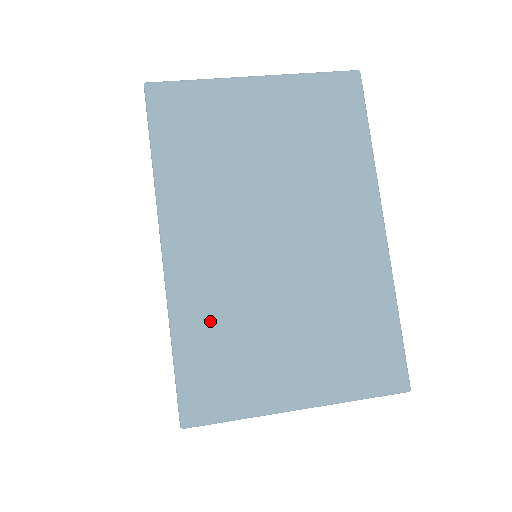
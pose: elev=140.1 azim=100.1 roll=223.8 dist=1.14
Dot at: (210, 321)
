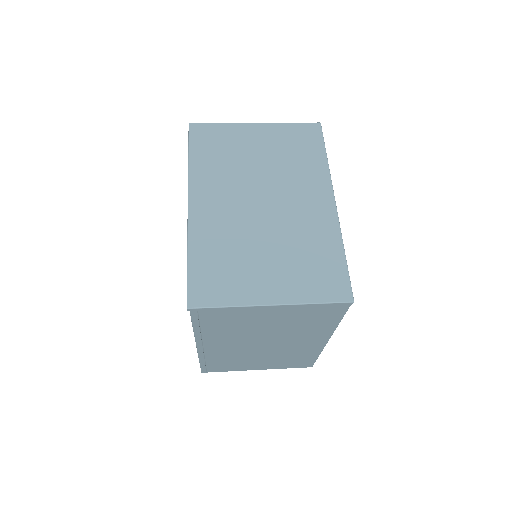
Dot at: (214, 246)
